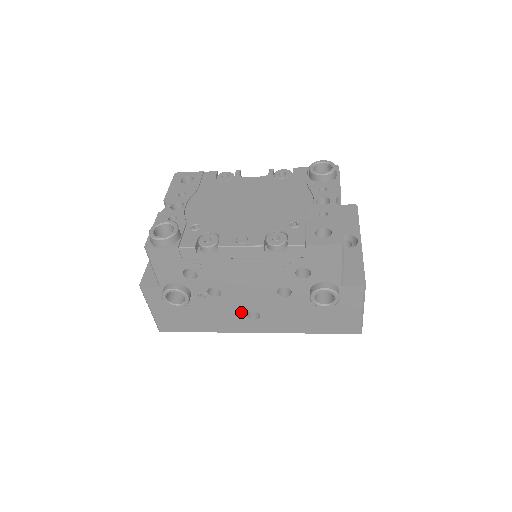
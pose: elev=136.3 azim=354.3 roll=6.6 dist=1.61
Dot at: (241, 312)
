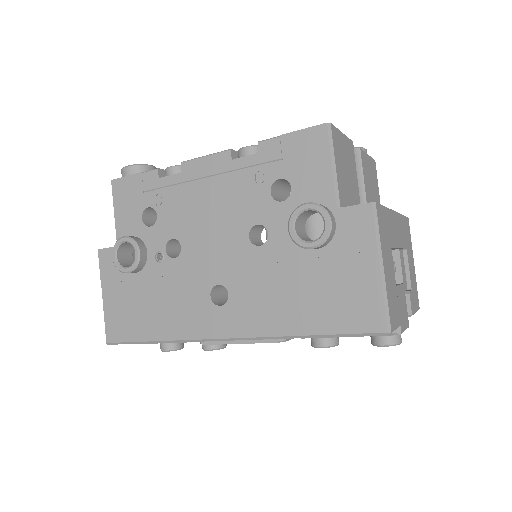
Dot at: (204, 289)
